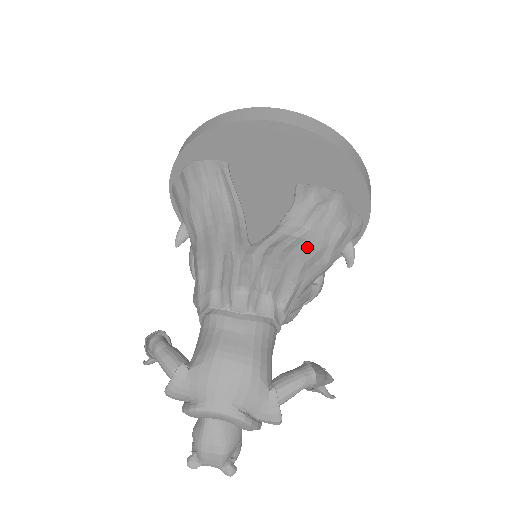
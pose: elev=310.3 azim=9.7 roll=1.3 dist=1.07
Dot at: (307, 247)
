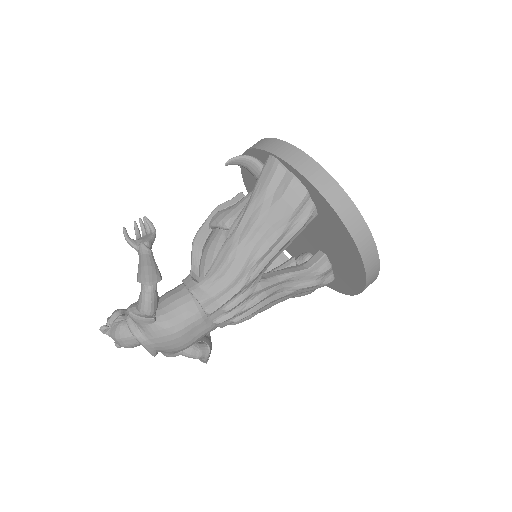
Dot at: (281, 299)
